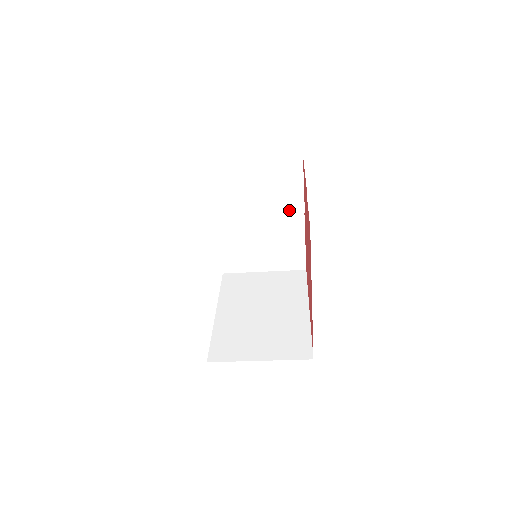
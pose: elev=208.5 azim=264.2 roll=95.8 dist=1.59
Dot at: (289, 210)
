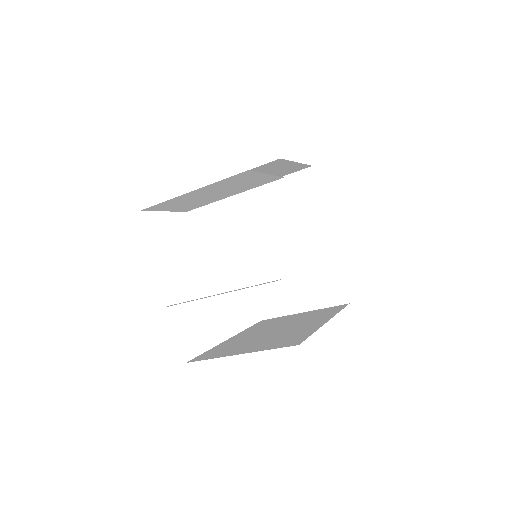
Dot at: (264, 183)
